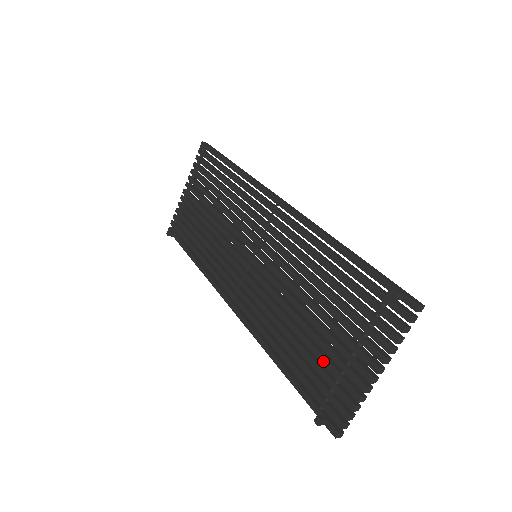
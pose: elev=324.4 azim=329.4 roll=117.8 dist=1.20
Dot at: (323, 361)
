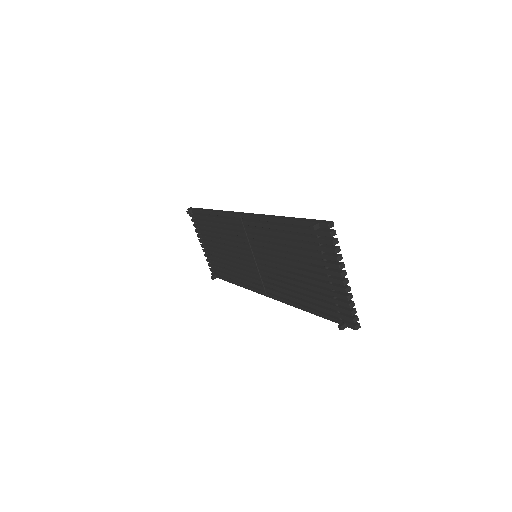
Dot at: (320, 291)
